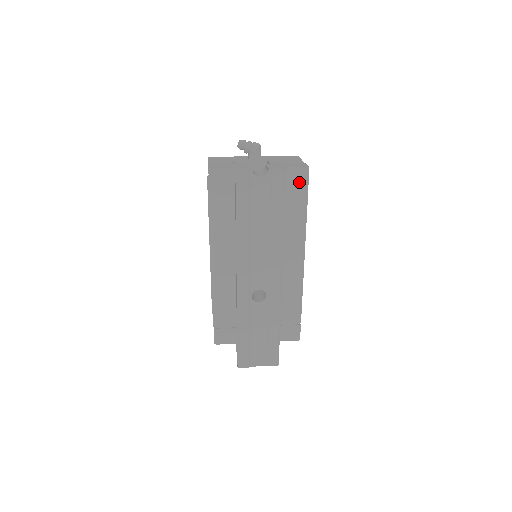
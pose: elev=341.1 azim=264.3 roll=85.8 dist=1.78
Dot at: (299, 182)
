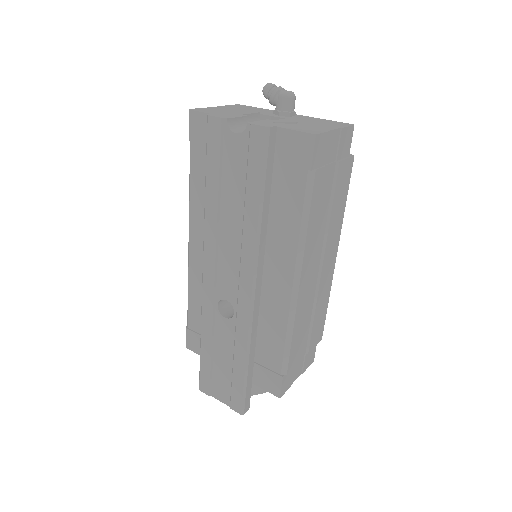
Dot at: (298, 157)
